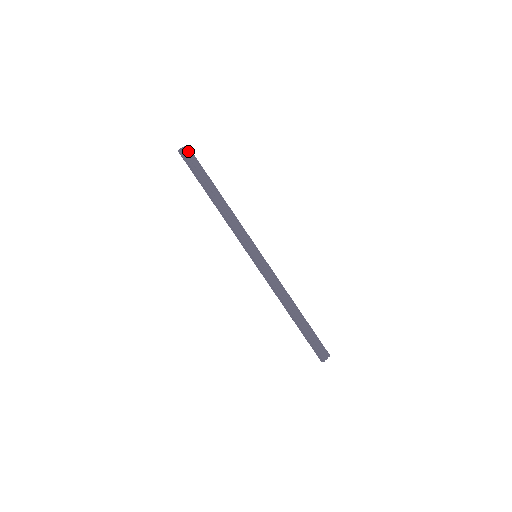
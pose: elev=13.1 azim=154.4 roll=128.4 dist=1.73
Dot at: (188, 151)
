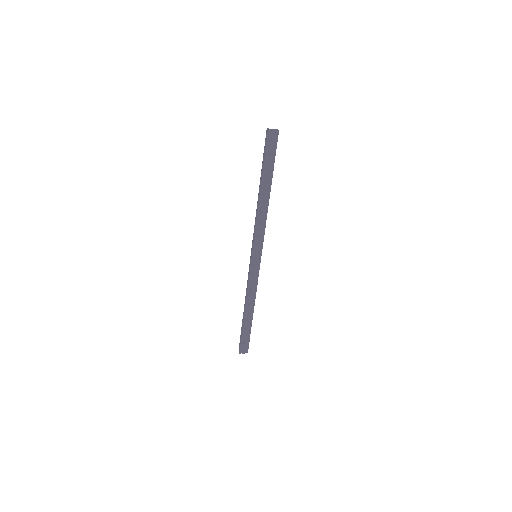
Dot at: (275, 136)
